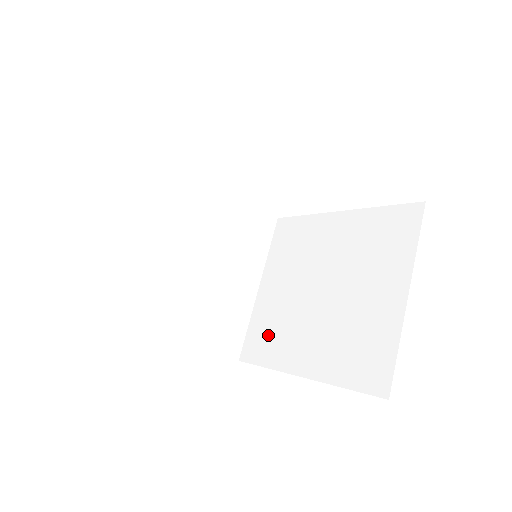
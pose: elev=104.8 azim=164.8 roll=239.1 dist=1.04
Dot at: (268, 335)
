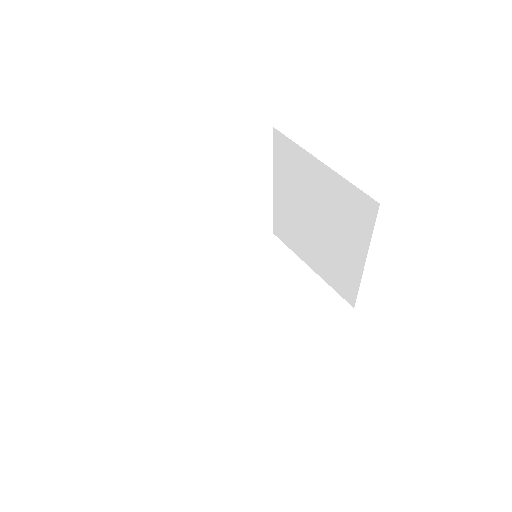
Dot at: (339, 276)
